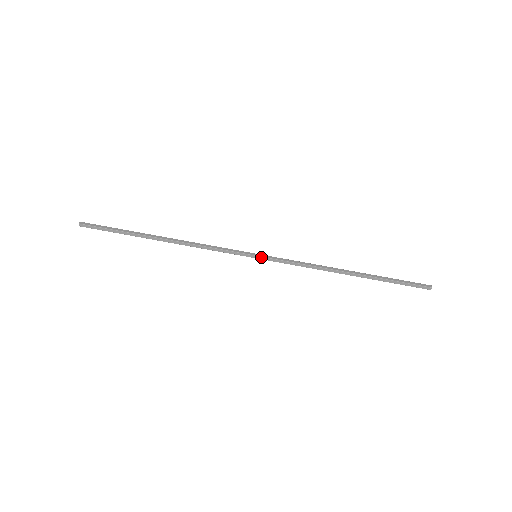
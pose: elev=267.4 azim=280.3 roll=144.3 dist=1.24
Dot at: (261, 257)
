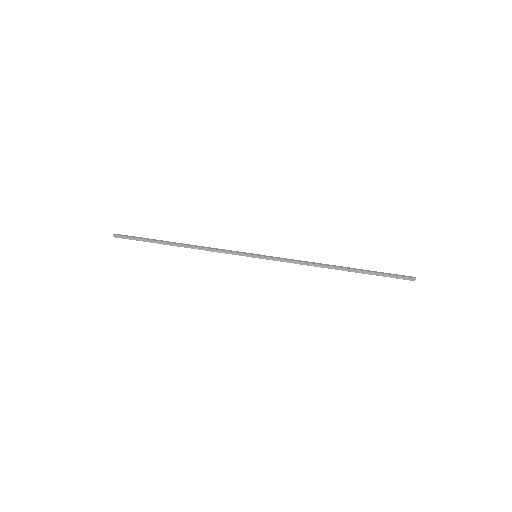
Dot at: (260, 256)
